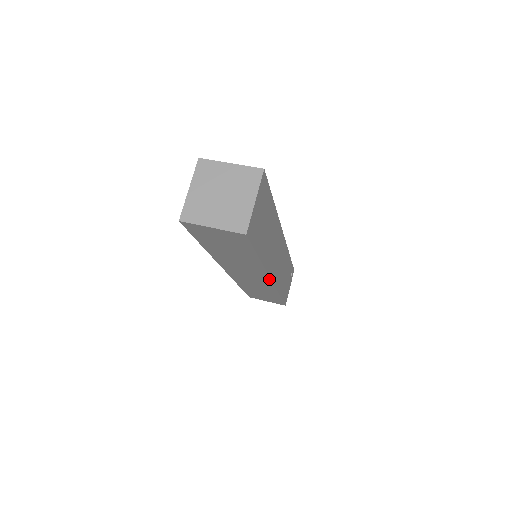
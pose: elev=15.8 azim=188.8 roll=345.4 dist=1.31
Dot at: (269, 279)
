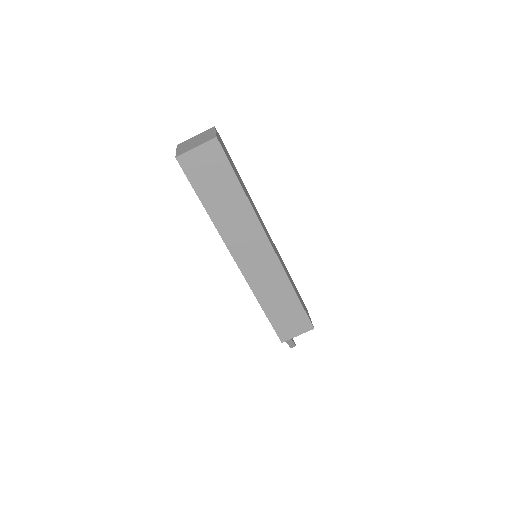
Dot at: (268, 241)
